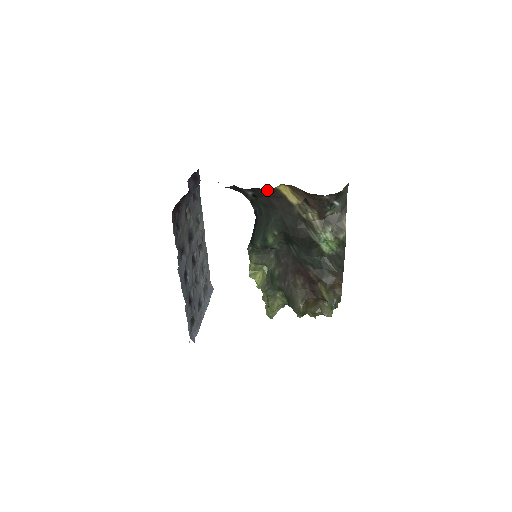
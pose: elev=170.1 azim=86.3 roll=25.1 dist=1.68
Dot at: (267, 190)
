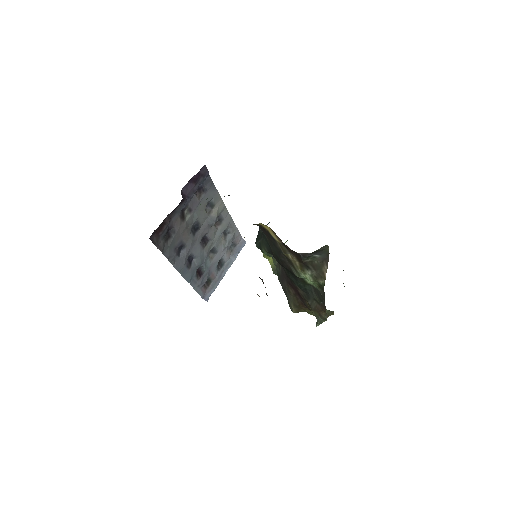
Dot at: occluded
